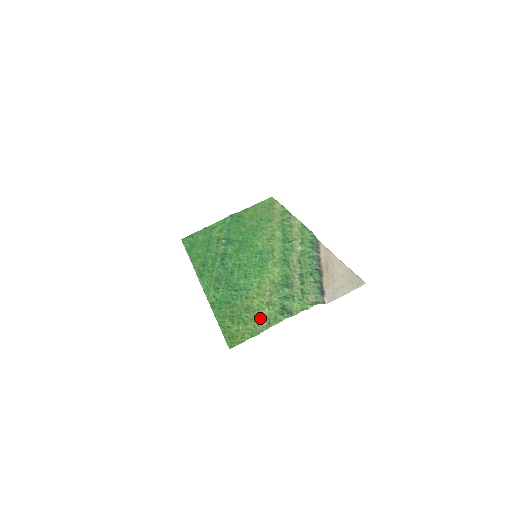
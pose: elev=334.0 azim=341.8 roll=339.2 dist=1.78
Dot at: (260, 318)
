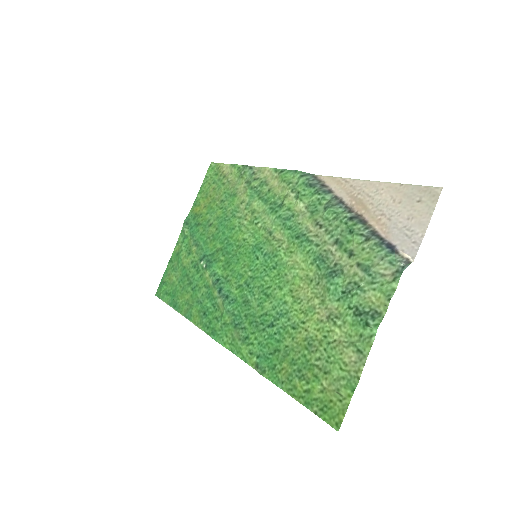
Dot at: (339, 350)
